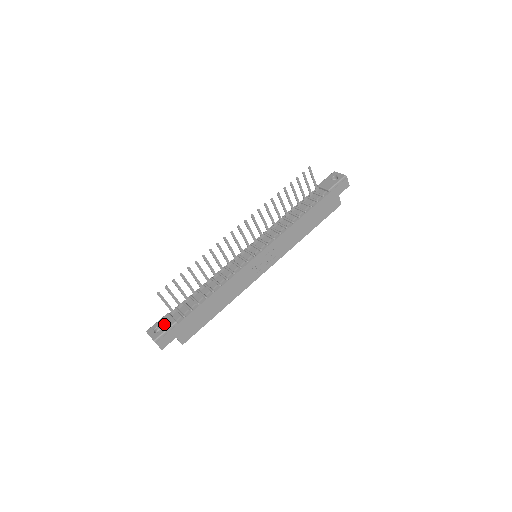
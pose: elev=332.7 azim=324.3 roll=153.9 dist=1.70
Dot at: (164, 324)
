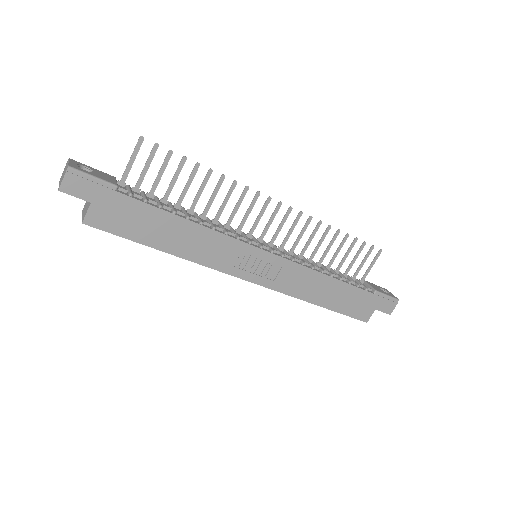
Dot at: (100, 174)
